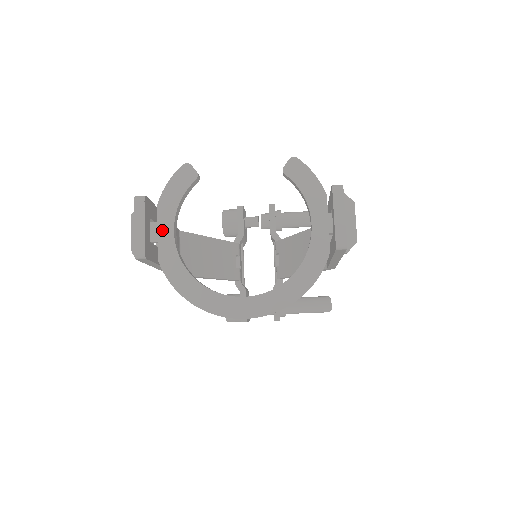
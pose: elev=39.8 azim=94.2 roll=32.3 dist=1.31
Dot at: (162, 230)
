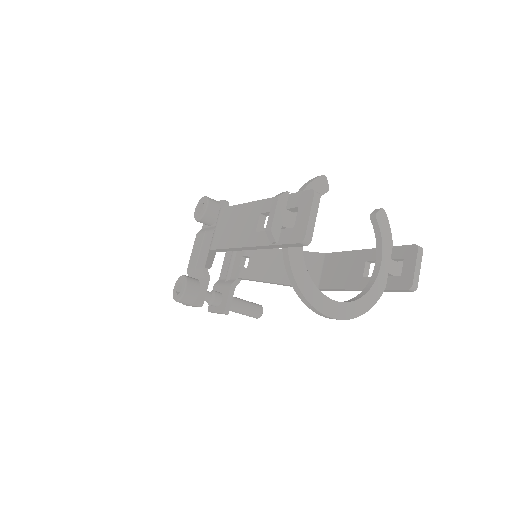
Dot at: occluded
